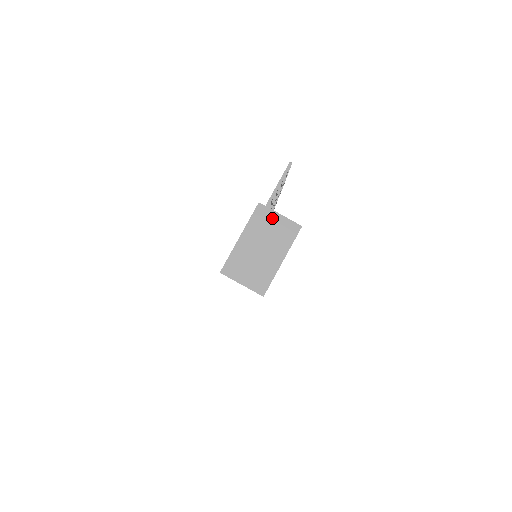
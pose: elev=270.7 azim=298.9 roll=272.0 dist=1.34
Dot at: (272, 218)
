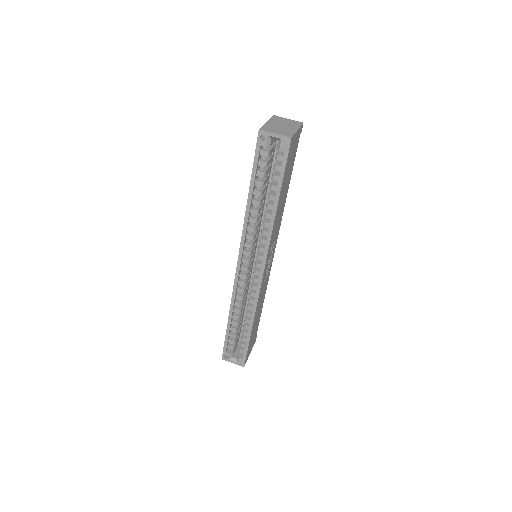
Dot at: (284, 119)
